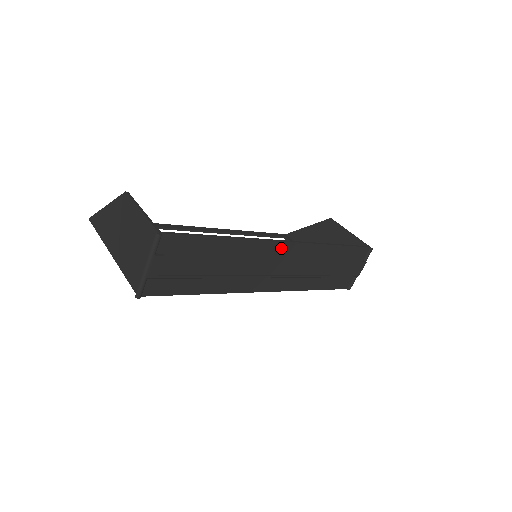
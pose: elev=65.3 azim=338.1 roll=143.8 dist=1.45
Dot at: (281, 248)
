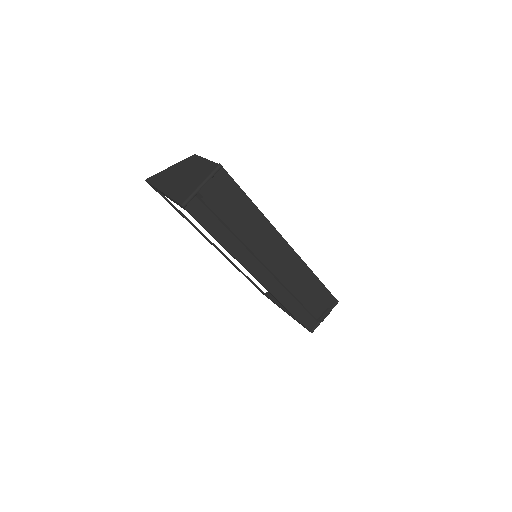
Dot at: (282, 245)
